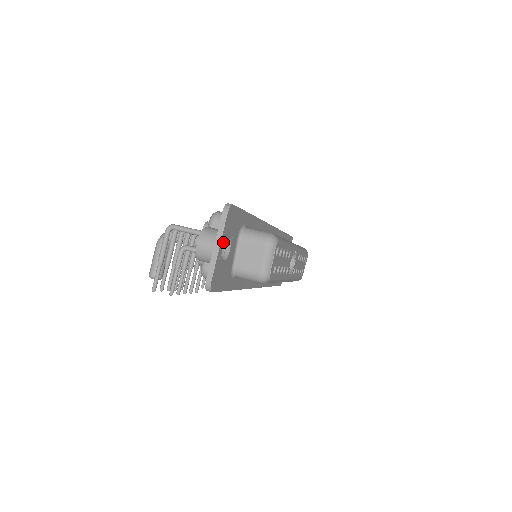
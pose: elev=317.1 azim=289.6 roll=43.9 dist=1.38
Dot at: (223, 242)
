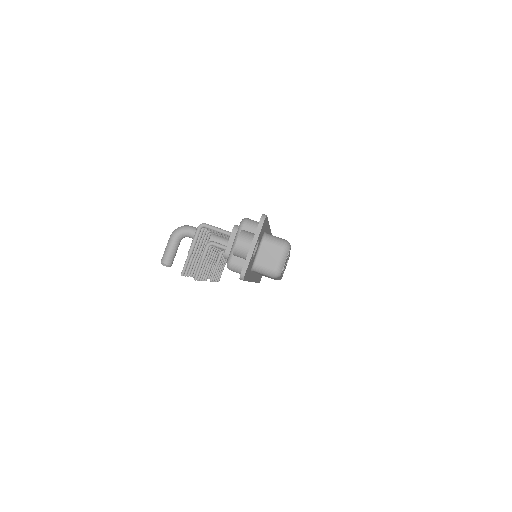
Dot at: (256, 243)
